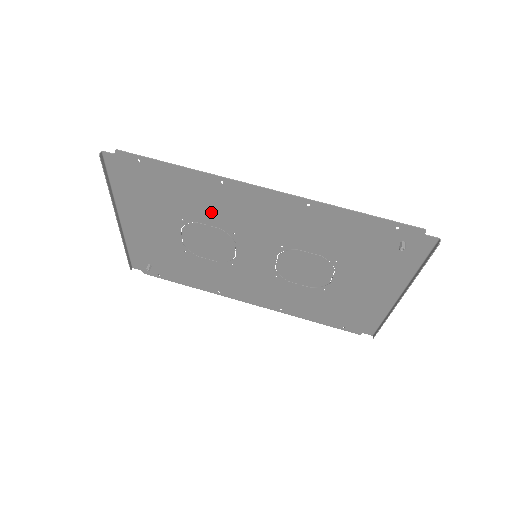
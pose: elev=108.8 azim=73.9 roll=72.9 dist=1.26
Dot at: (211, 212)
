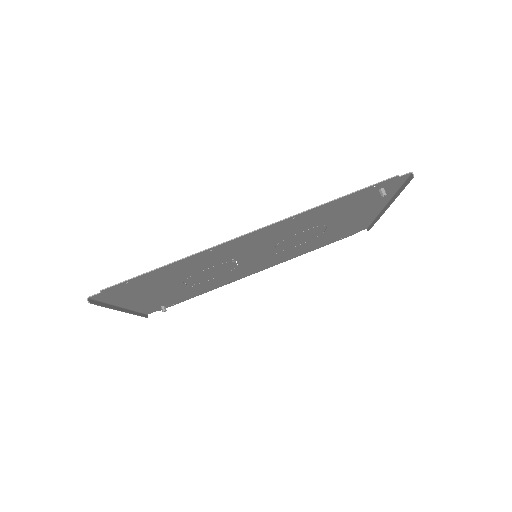
Dot at: (207, 264)
